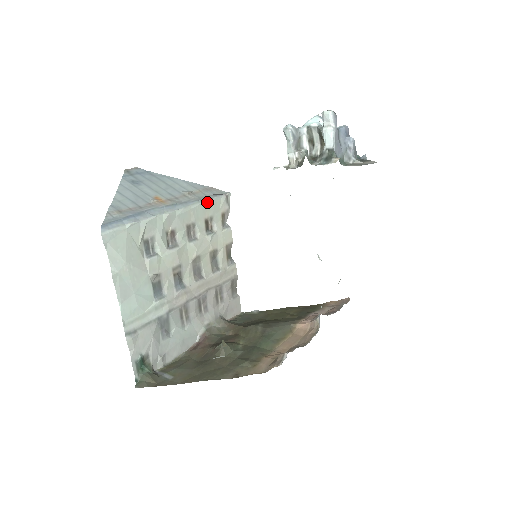
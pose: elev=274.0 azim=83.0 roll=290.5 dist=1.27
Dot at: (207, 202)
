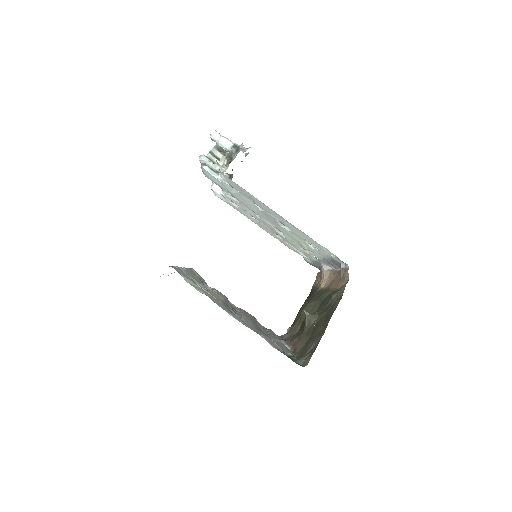
Dot at: occluded
